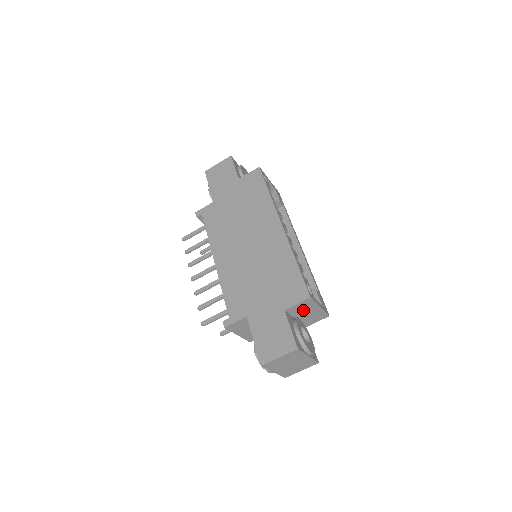
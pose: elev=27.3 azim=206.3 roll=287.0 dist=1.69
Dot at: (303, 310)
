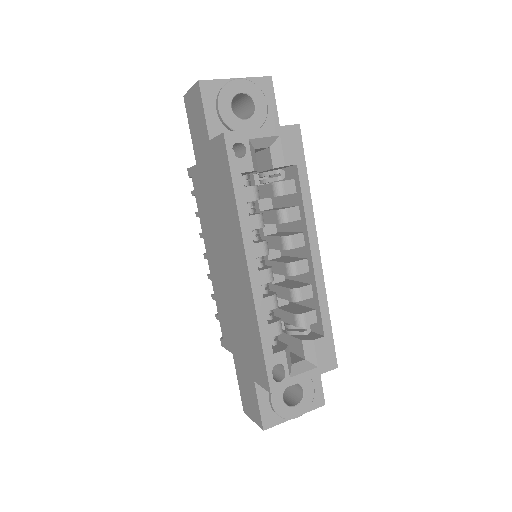
Dot at: occluded
